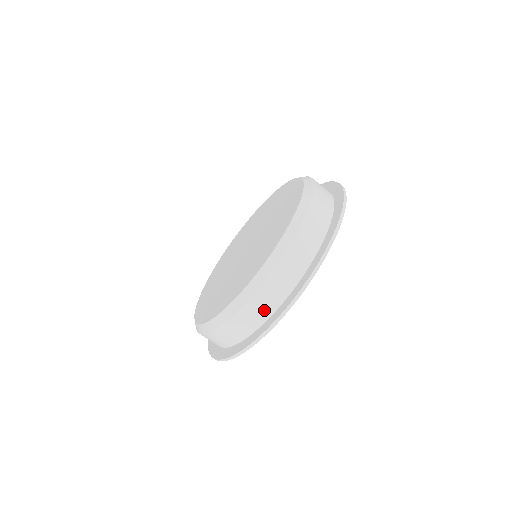
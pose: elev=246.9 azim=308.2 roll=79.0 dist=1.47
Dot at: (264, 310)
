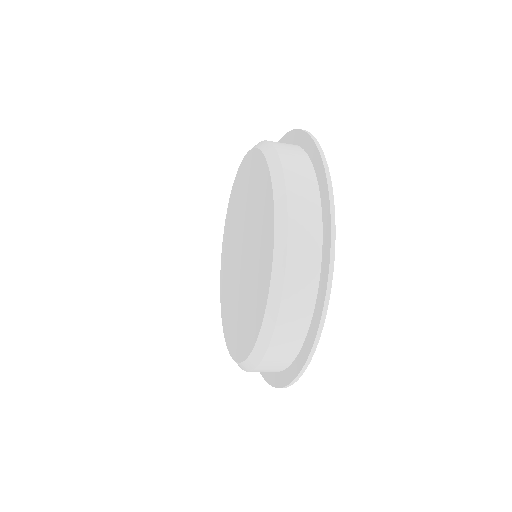
Dot at: occluded
